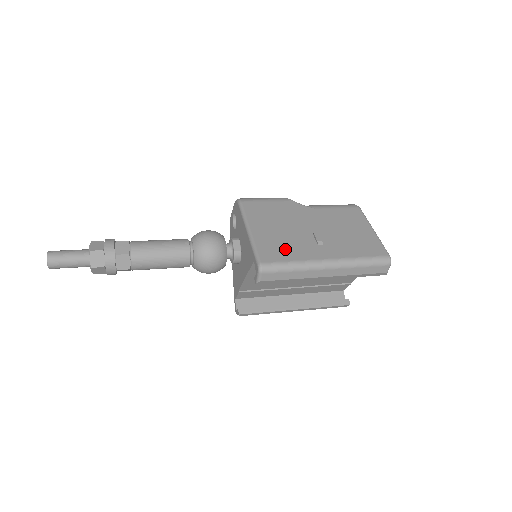
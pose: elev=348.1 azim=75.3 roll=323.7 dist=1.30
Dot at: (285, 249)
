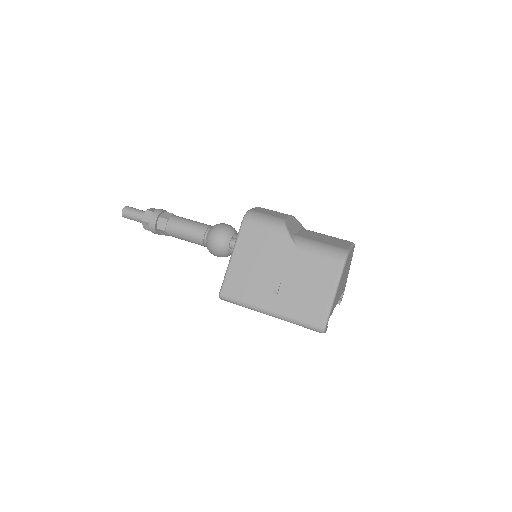
Dot at: (245, 287)
